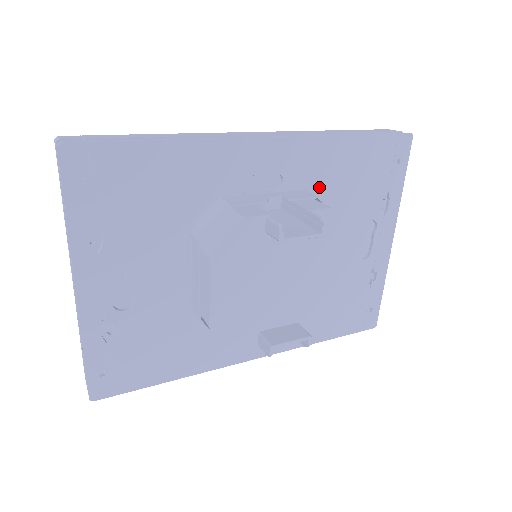
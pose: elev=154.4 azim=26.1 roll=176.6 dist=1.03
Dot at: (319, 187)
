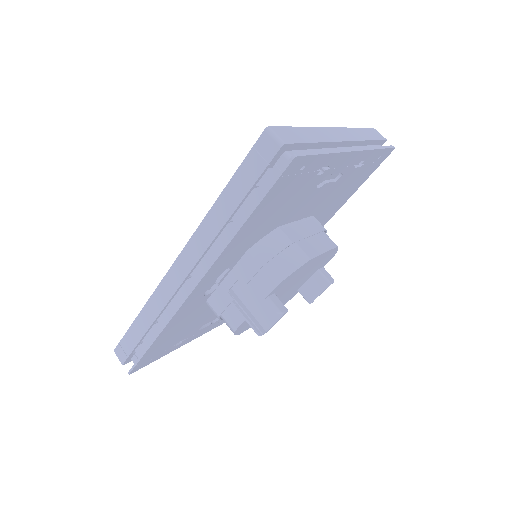
Dot at: (255, 240)
